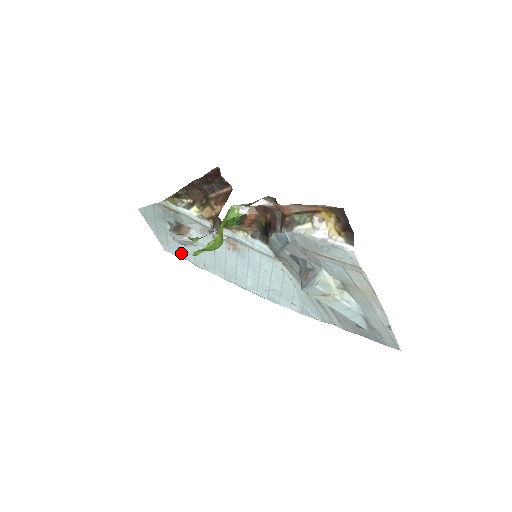
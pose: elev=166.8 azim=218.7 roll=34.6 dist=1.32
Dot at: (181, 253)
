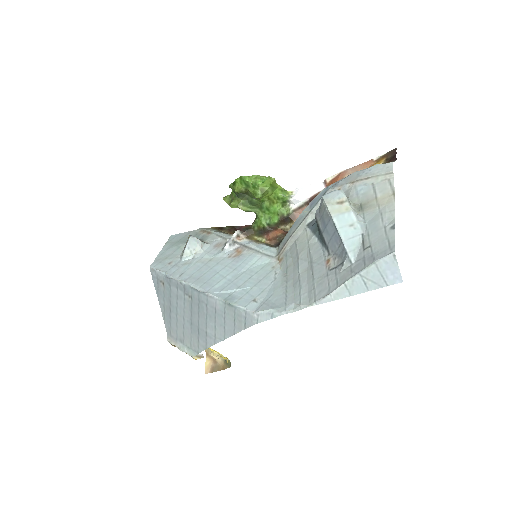
Dot at: (167, 267)
